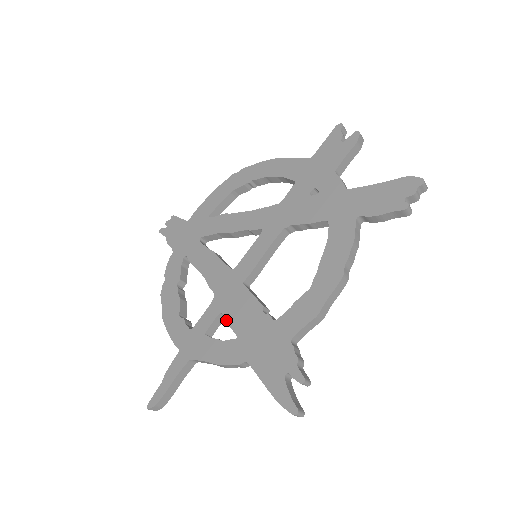
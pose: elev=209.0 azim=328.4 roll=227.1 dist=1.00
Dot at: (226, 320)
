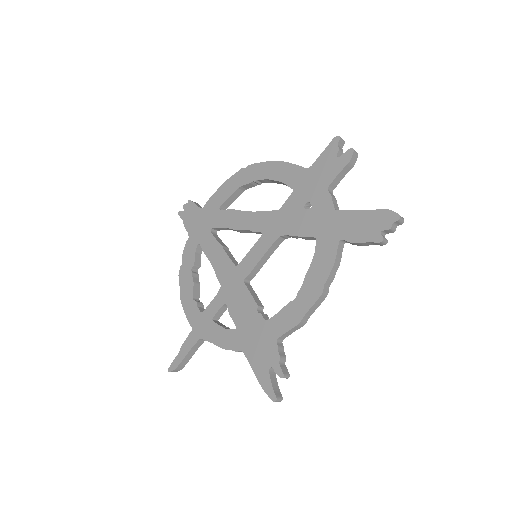
Dot at: (229, 311)
